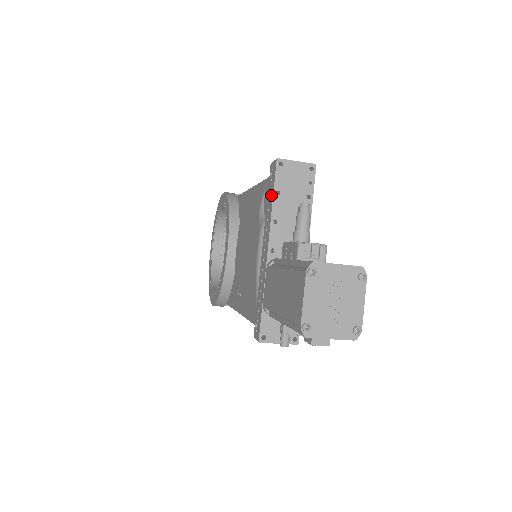
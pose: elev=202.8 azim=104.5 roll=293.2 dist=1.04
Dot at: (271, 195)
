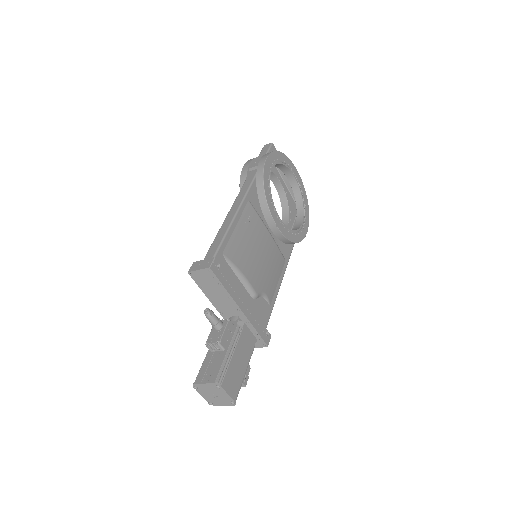
Dot at: (202, 286)
